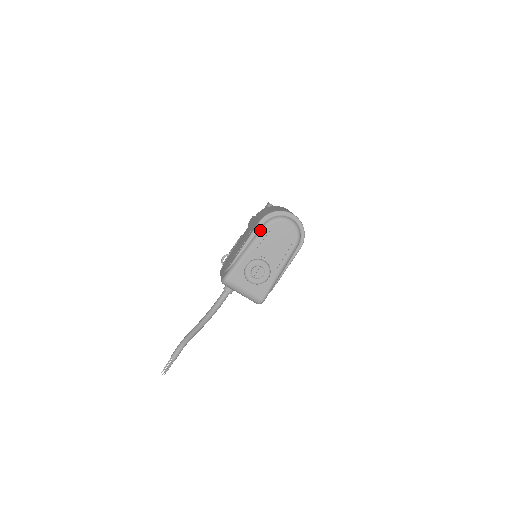
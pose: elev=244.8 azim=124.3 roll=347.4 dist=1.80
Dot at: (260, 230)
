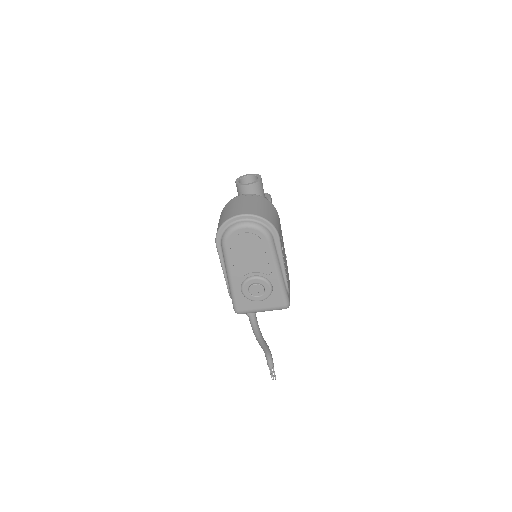
Dot at: (223, 254)
